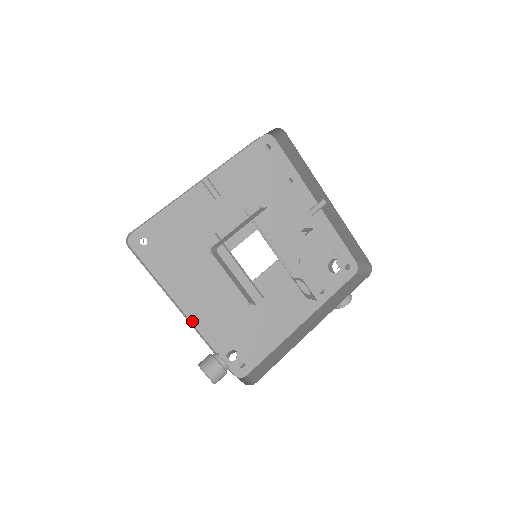
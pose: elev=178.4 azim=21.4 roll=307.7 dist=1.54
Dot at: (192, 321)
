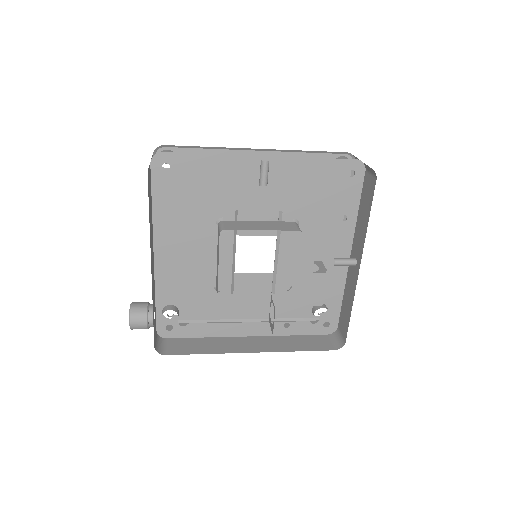
Dot at: (155, 264)
